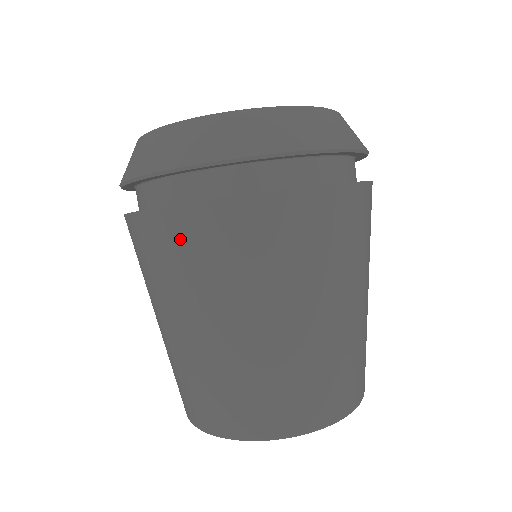
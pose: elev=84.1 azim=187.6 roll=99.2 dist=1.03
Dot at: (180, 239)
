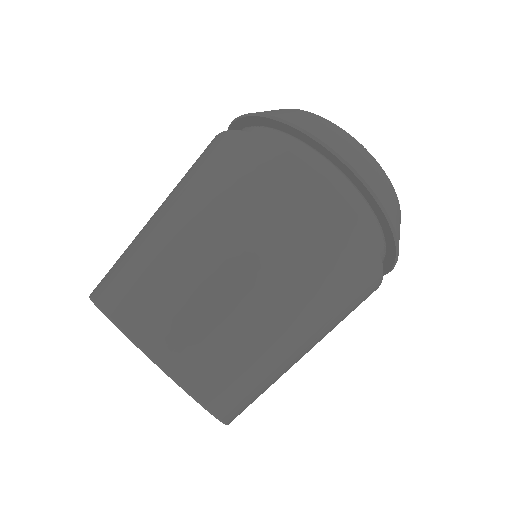
Dot at: (219, 150)
